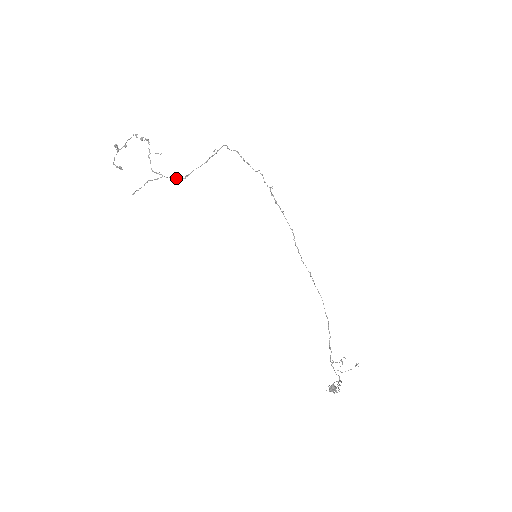
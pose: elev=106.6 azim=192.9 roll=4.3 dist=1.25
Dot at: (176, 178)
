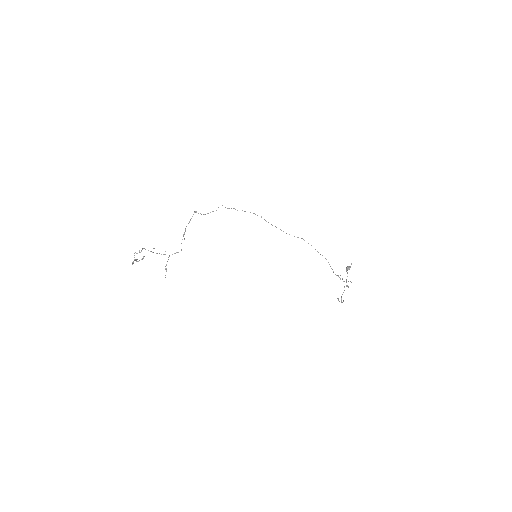
Dot at: occluded
